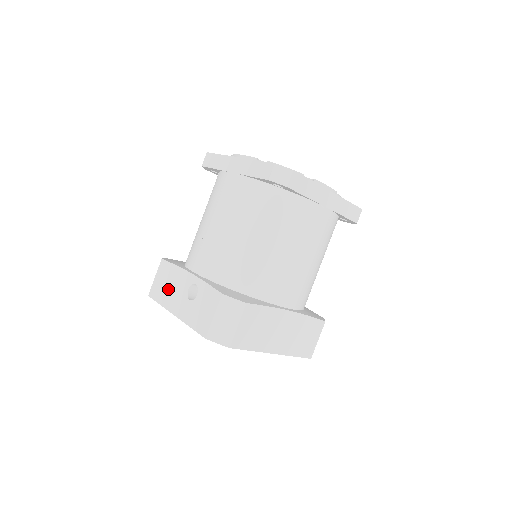
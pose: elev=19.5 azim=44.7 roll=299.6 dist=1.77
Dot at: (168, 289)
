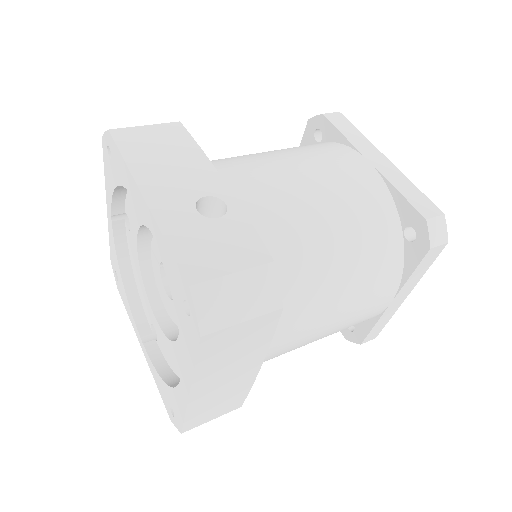
Dot at: (162, 160)
